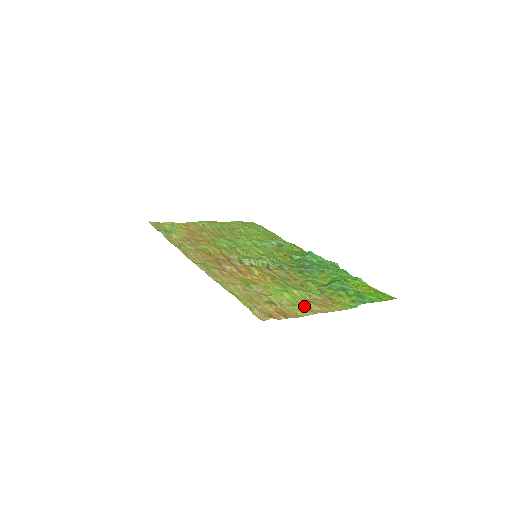
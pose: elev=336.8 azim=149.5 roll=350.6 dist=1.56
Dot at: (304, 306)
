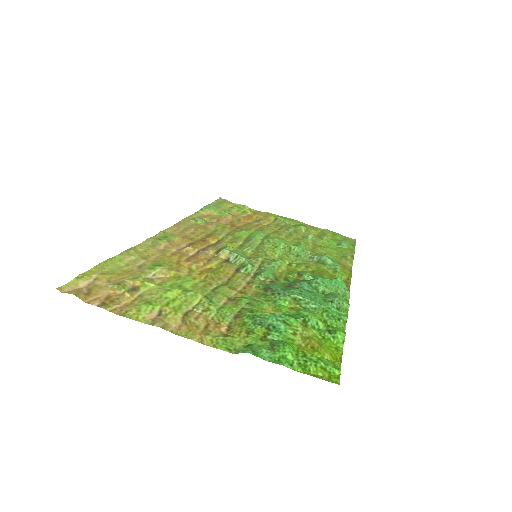
Dot at: (161, 311)
